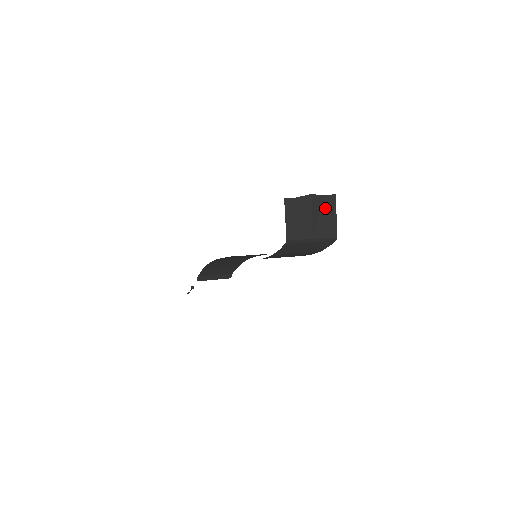
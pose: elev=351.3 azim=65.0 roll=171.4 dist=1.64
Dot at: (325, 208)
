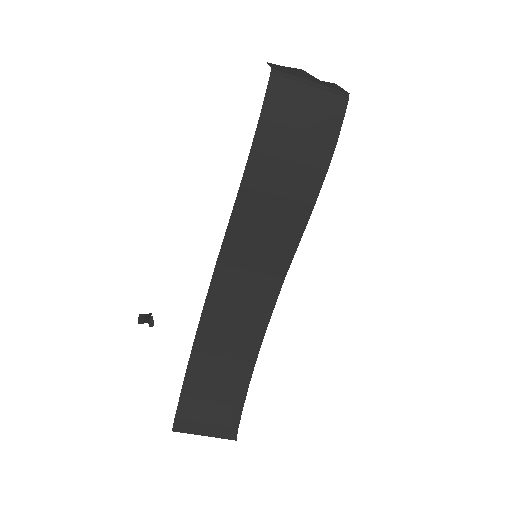
Dot at: occluded
